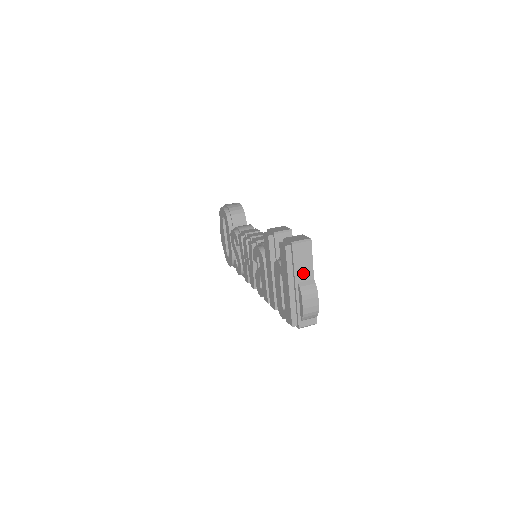
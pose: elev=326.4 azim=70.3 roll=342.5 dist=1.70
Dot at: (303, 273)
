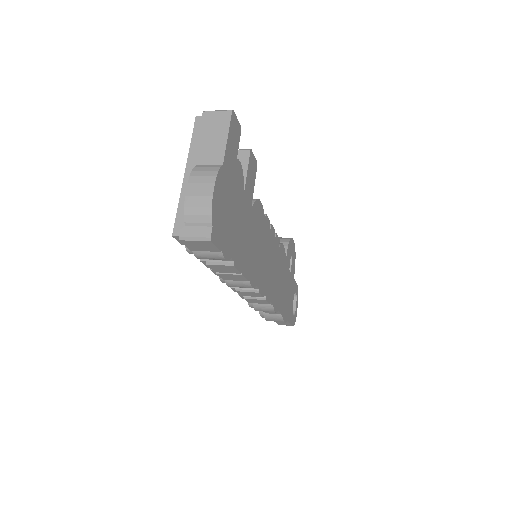
Dot at: (208, 153)
